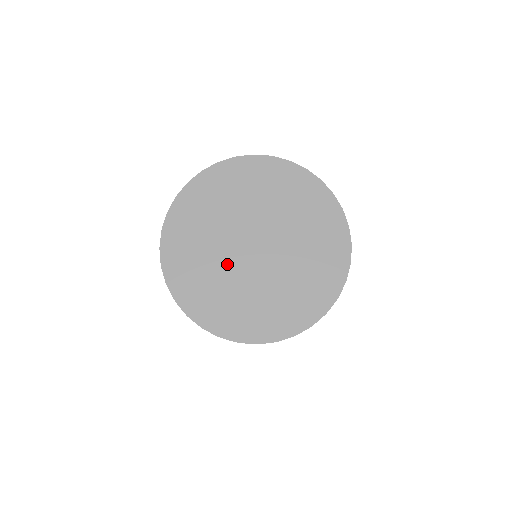
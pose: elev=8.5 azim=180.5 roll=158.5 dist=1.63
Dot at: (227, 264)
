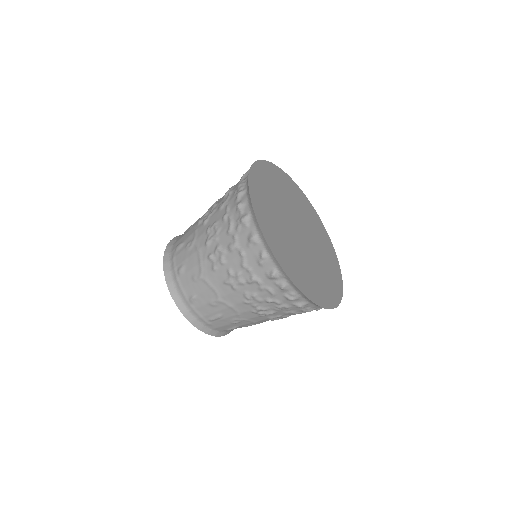
Dot at: (284, 208)
